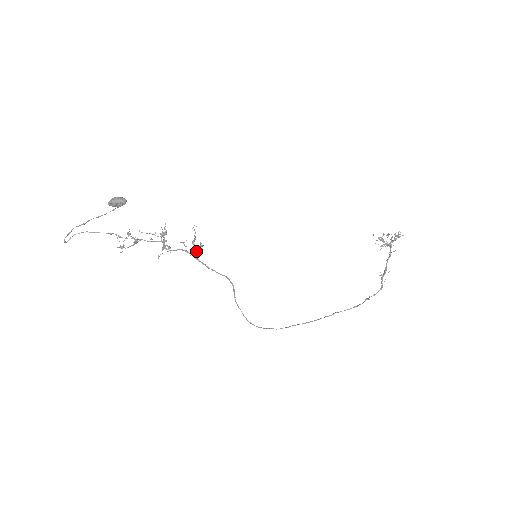
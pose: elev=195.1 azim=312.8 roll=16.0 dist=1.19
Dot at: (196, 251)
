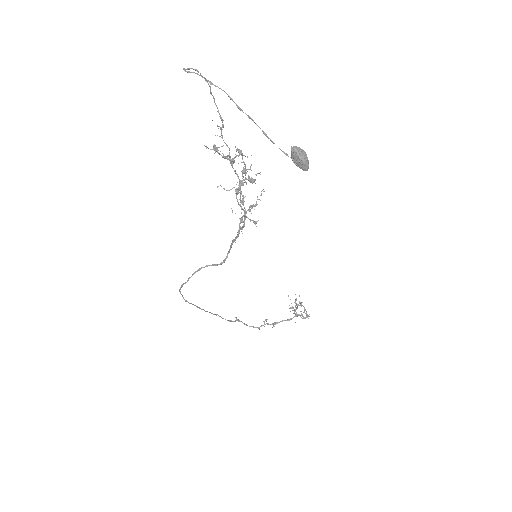
Dot at: occluded
